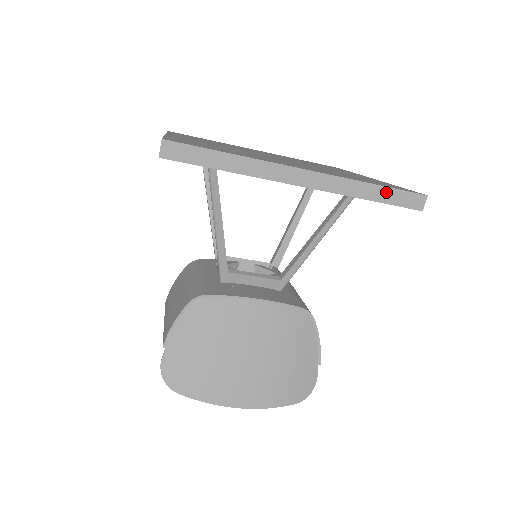
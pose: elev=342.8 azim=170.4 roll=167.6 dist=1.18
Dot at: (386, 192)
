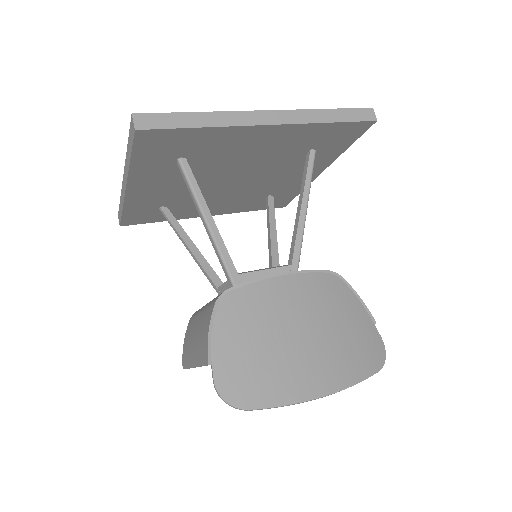
Dot at: (340, 113)
